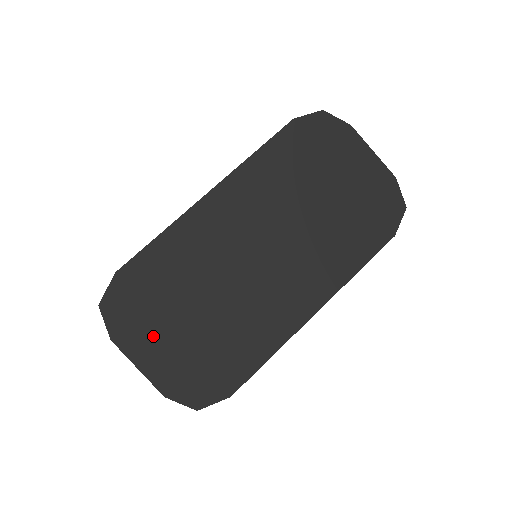
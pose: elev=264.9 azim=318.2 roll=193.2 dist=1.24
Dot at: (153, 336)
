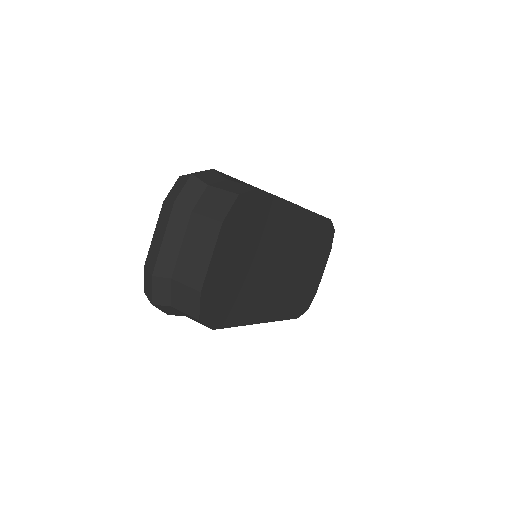
Dot at: (232, 248)
